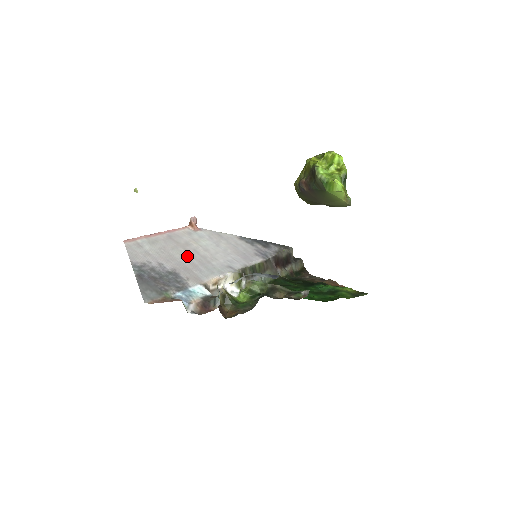
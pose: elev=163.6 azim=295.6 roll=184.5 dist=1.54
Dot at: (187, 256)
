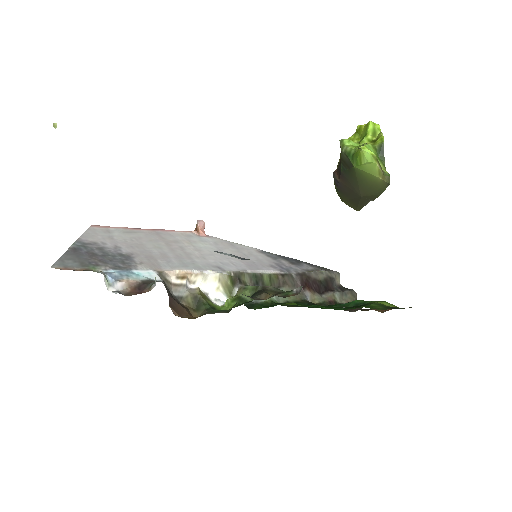
Dot at: (163, 249)
